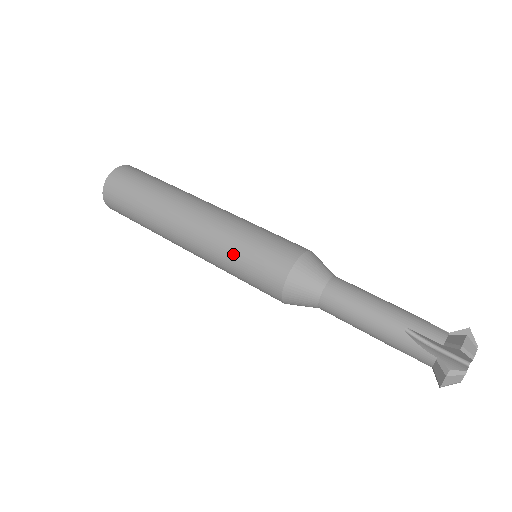
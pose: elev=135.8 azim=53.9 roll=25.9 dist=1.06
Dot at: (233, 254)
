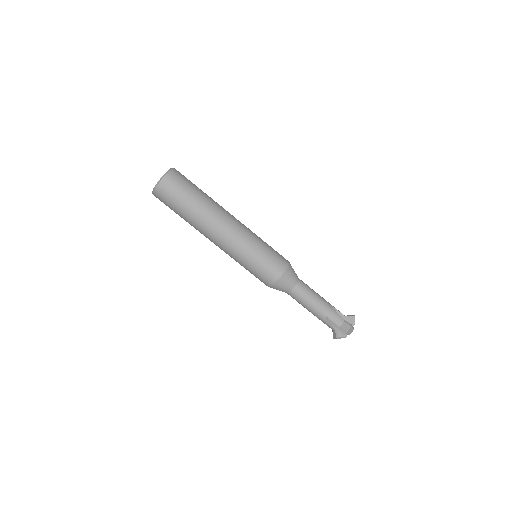
Dot at: (245, 263)
